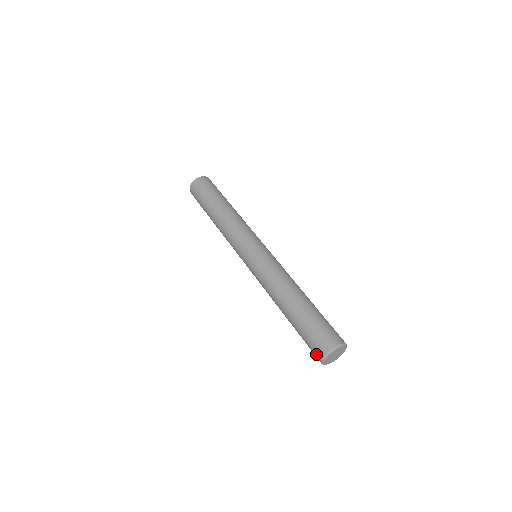
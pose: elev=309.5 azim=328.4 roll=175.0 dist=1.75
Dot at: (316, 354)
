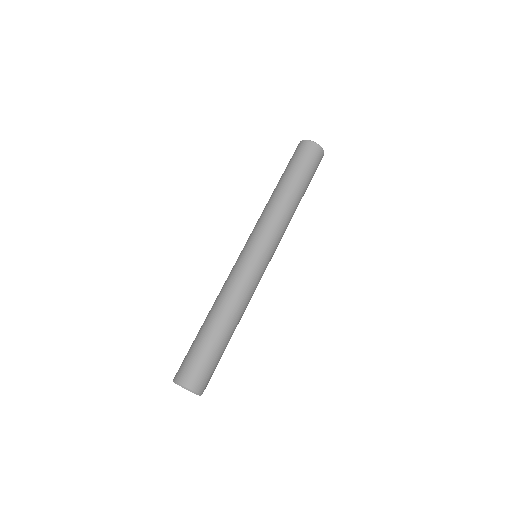
Dot at: (178, 371)
